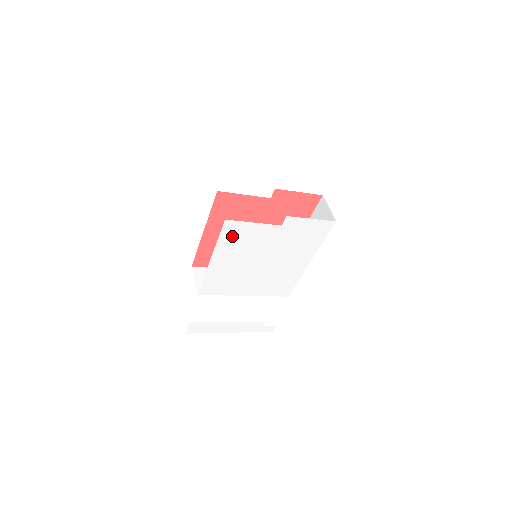
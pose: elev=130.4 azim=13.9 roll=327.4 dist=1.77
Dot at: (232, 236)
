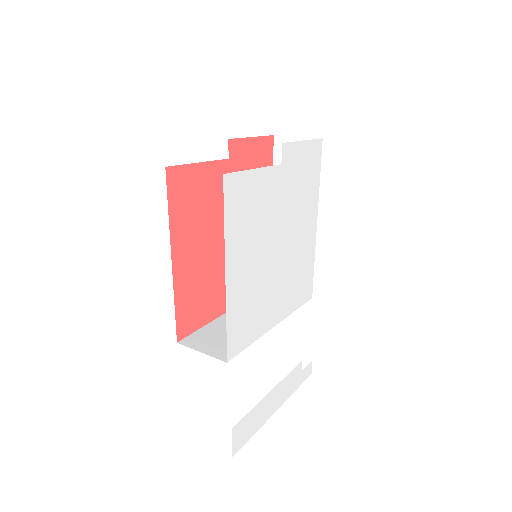
Dot at: (238, 209)
